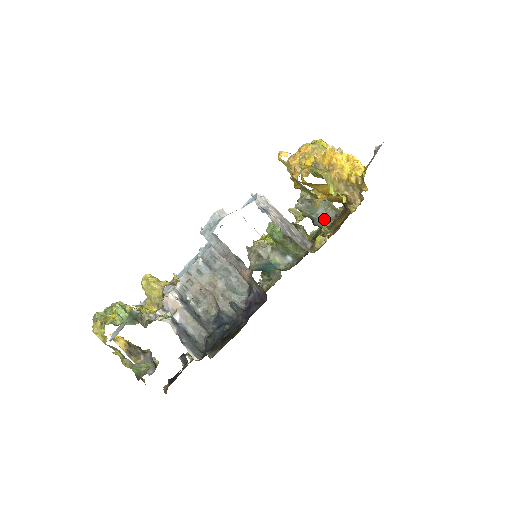
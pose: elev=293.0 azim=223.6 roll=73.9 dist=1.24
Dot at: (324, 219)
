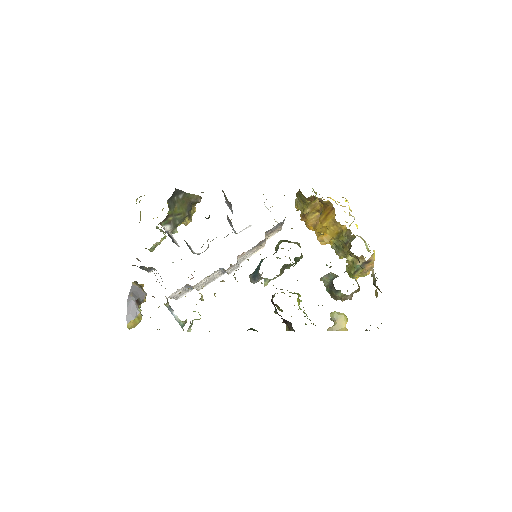
Dot at: occluded
